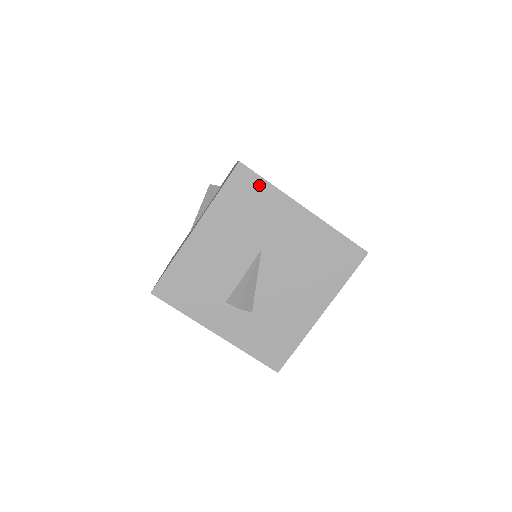
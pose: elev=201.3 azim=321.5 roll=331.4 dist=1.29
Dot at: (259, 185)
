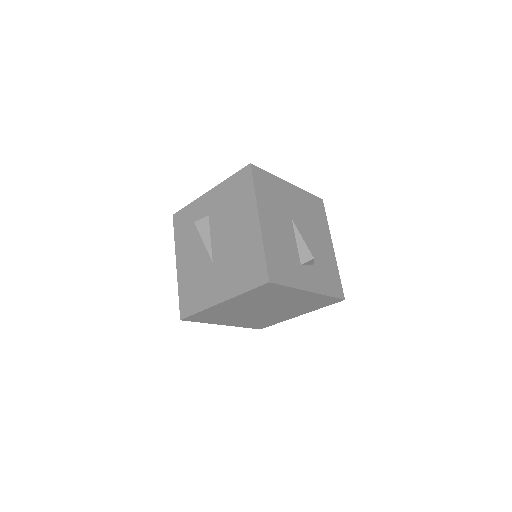
Dot at: (266, 176)
